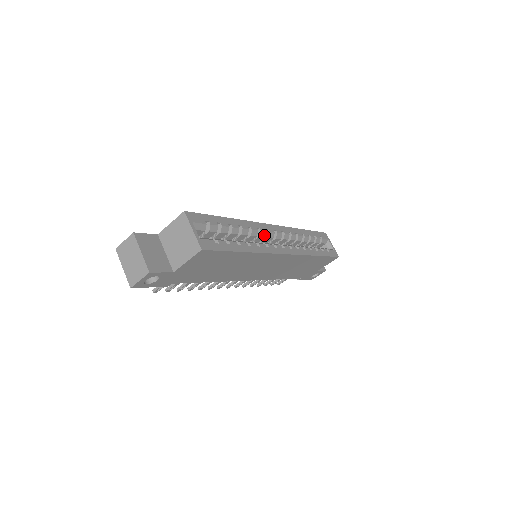
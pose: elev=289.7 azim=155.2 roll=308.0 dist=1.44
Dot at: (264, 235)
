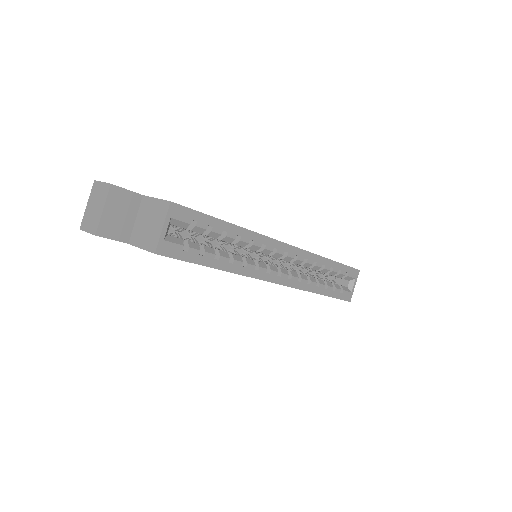
Dot at: (267, 253)
